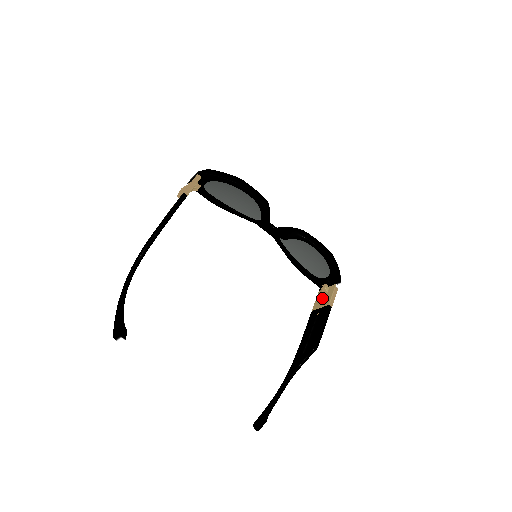
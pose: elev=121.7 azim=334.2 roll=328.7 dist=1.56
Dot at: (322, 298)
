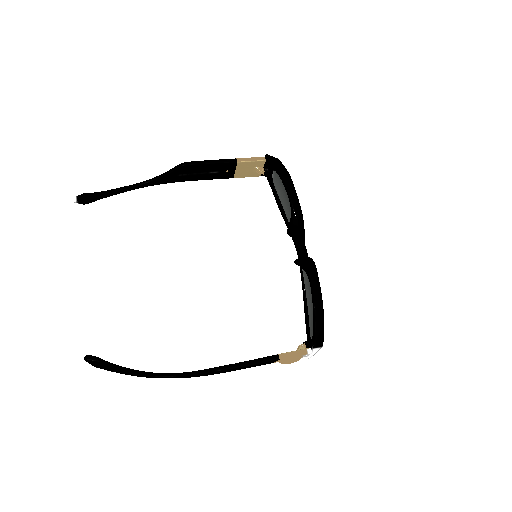
Dot at: occluded
